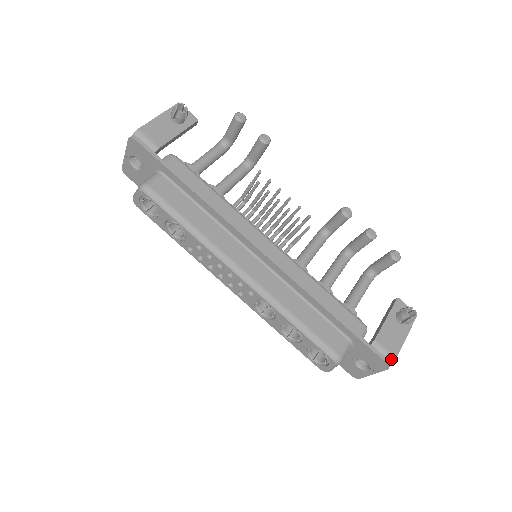
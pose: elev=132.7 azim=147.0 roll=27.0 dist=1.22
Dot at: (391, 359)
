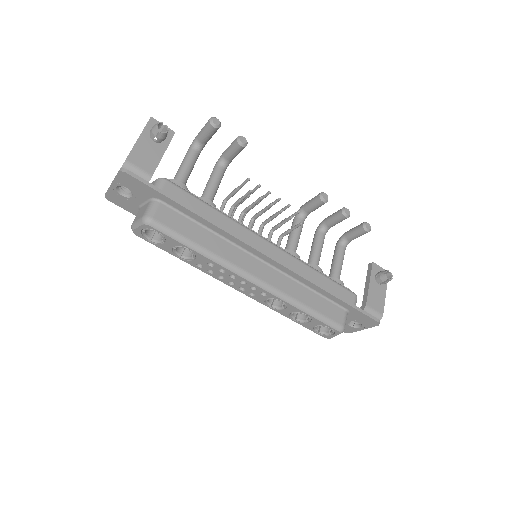
Dot at: (380, 317)
